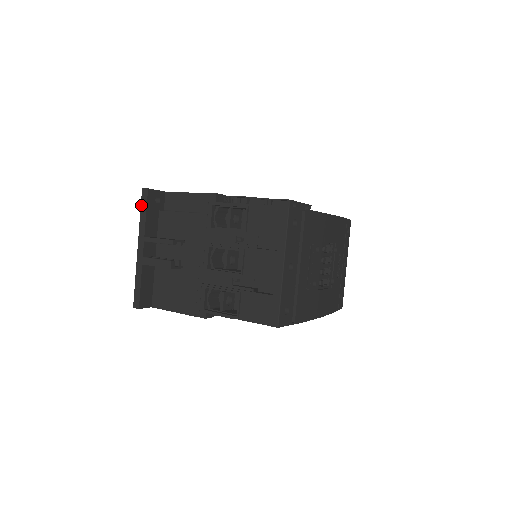
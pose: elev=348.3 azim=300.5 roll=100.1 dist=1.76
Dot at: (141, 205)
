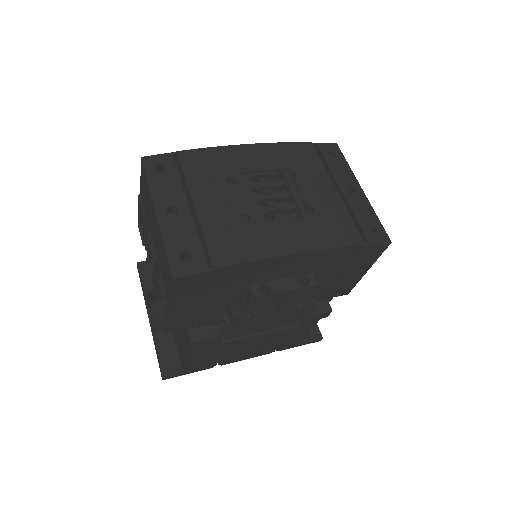
Dot at: (140, 280)
